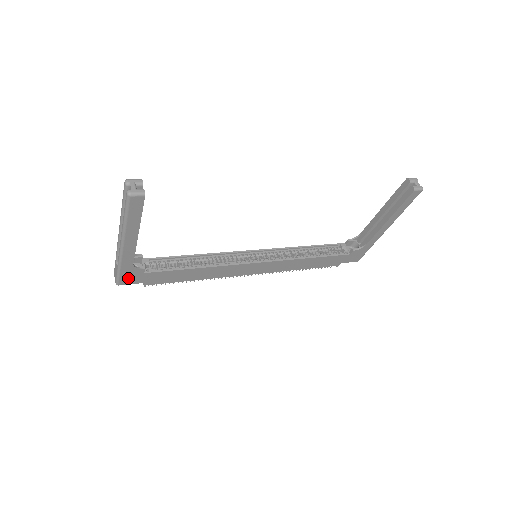
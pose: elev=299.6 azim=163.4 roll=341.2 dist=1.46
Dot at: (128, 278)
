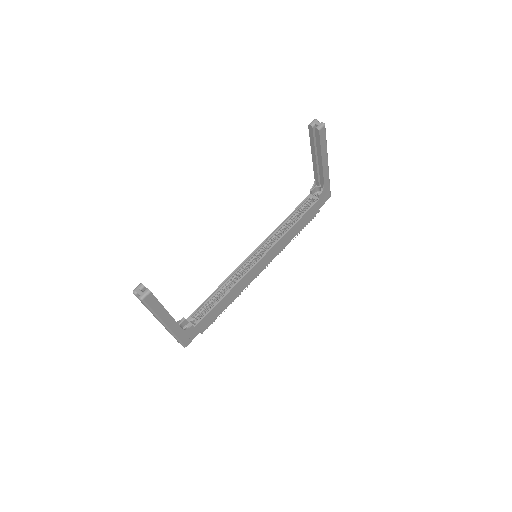
Dot at: (188, 338)
